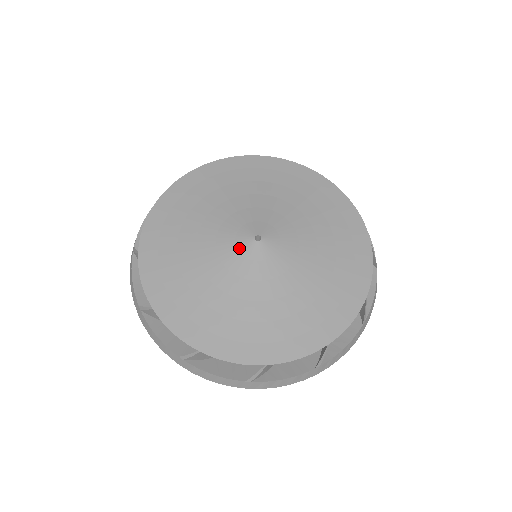
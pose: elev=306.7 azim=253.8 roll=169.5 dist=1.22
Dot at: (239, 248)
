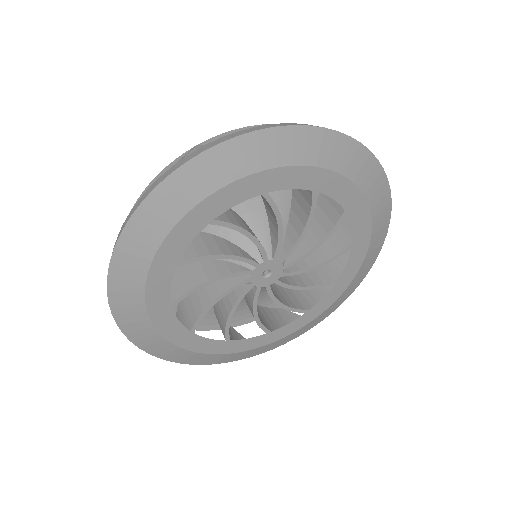
Dot at: occluded
